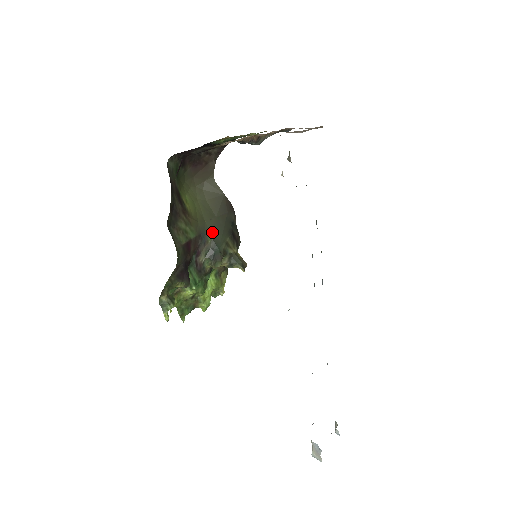
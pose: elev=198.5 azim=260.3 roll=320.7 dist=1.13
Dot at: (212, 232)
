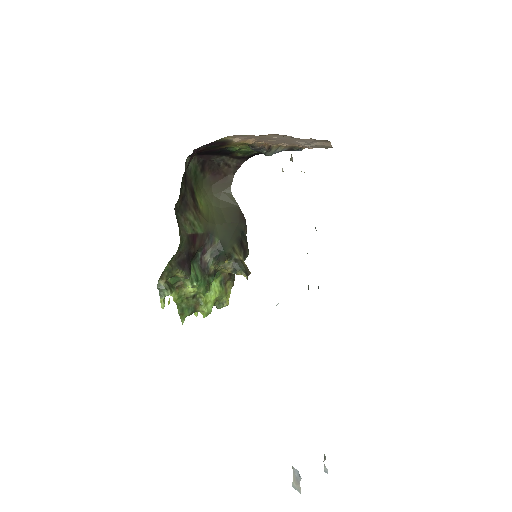
Dot at: (221, 235)
